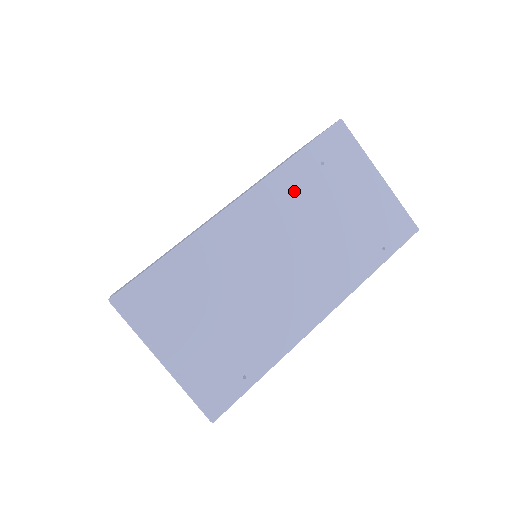
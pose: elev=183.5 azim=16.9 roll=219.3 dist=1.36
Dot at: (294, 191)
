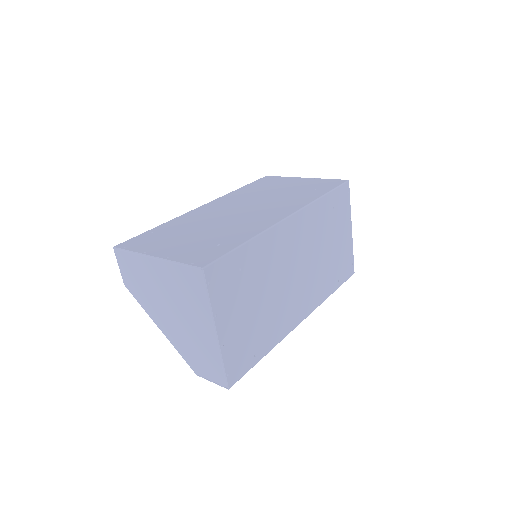
Dot at: (317, 222)
